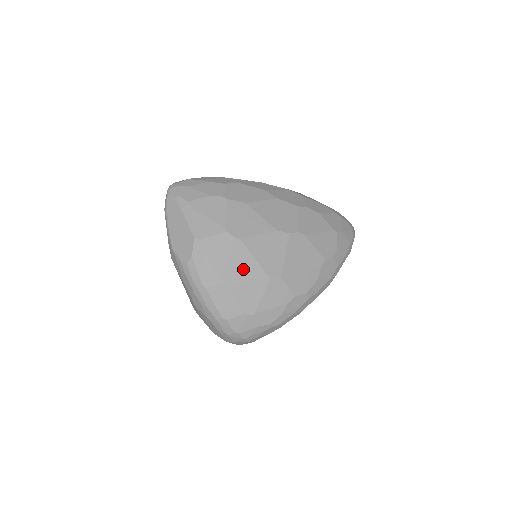
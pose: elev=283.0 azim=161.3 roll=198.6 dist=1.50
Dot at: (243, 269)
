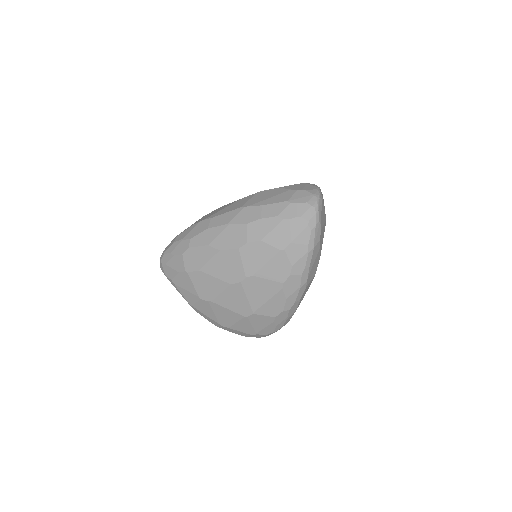
Dot at: (227, 317)
